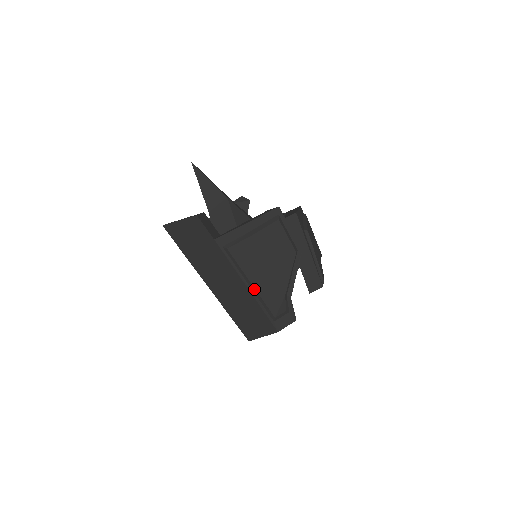
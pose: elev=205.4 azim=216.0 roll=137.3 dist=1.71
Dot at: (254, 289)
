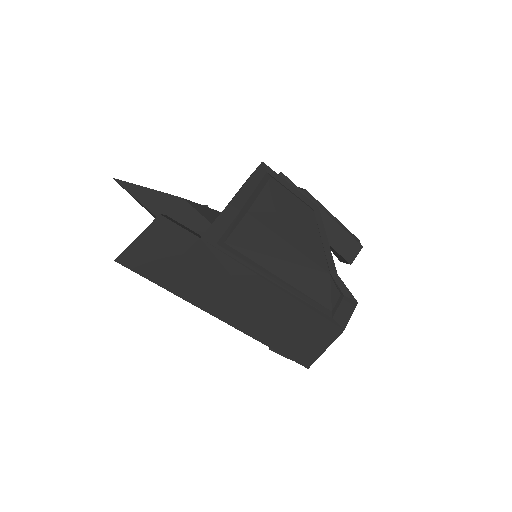
Dot at: (286, 284)
